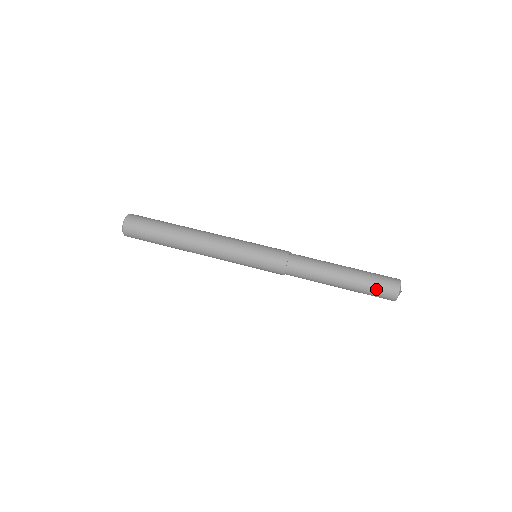
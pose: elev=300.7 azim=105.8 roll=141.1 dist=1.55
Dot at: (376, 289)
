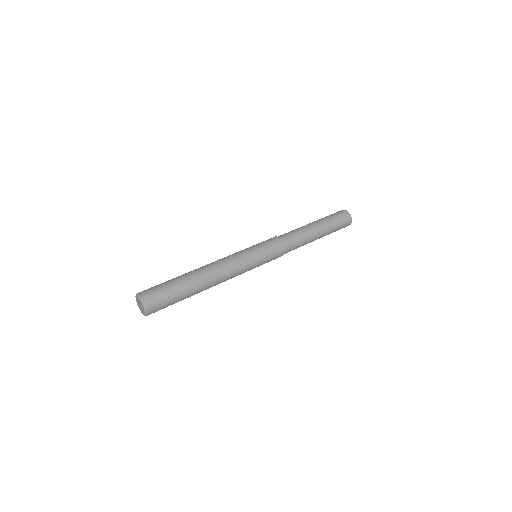
Dot at: (333, 215)
